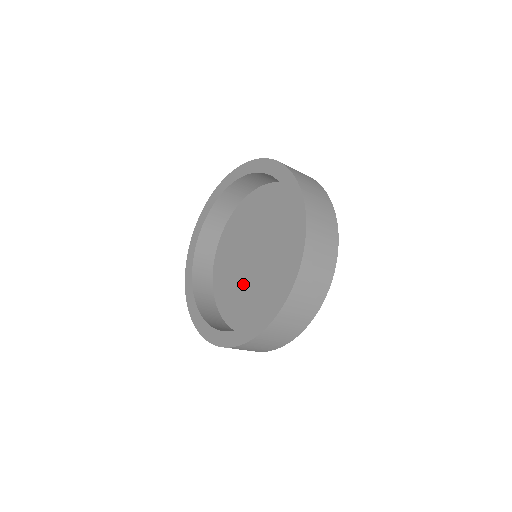
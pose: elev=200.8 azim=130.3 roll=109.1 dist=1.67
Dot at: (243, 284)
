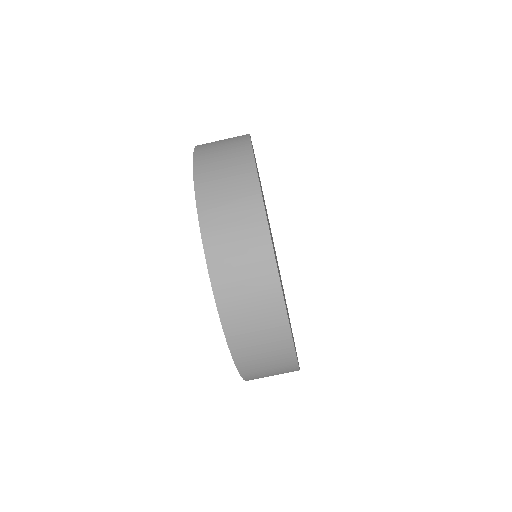
Dot at: occluded
